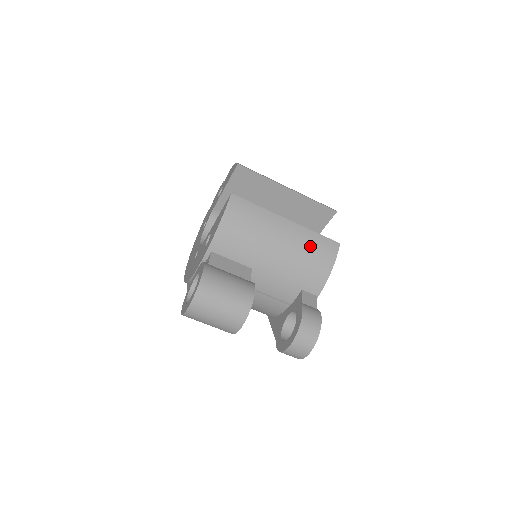
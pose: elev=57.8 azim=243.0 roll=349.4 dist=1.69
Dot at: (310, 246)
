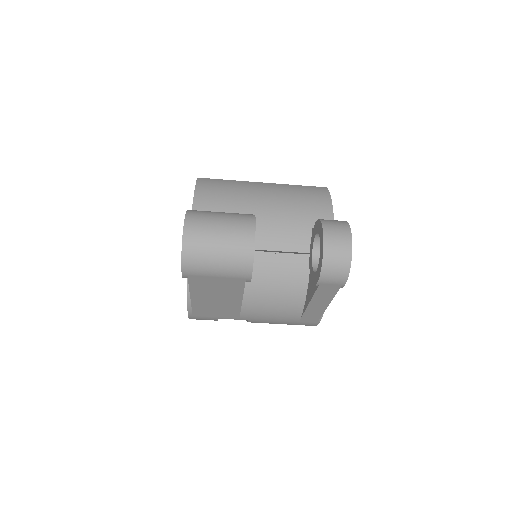
Dot at: (297, 191)
